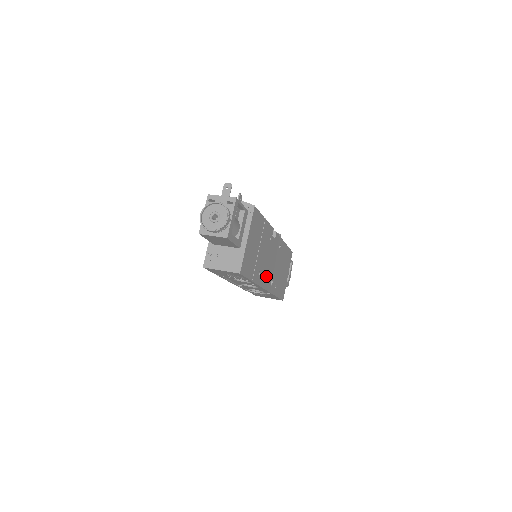
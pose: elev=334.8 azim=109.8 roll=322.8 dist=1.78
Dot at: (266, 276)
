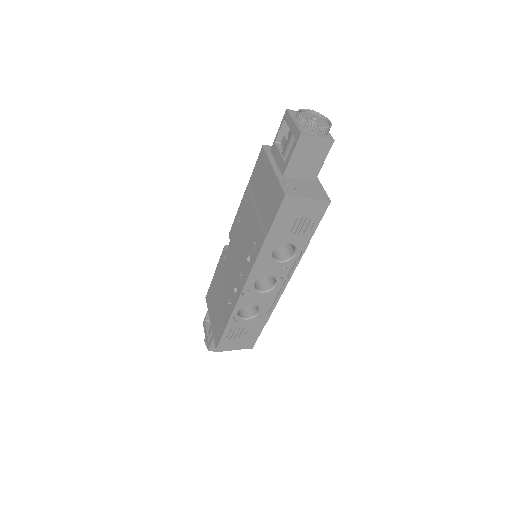
Dot at: occluded
